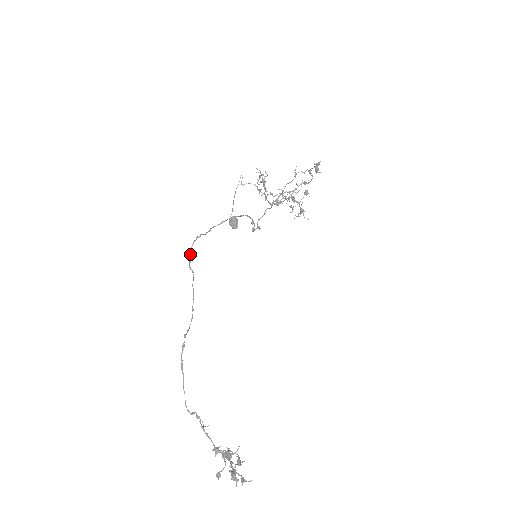
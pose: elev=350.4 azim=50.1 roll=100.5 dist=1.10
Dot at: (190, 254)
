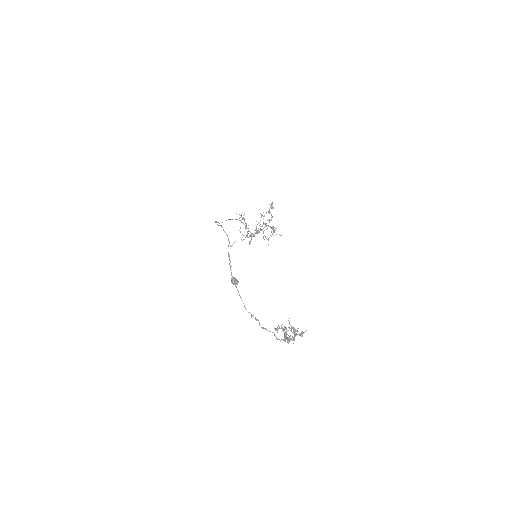
Dot at: (216, 222)
